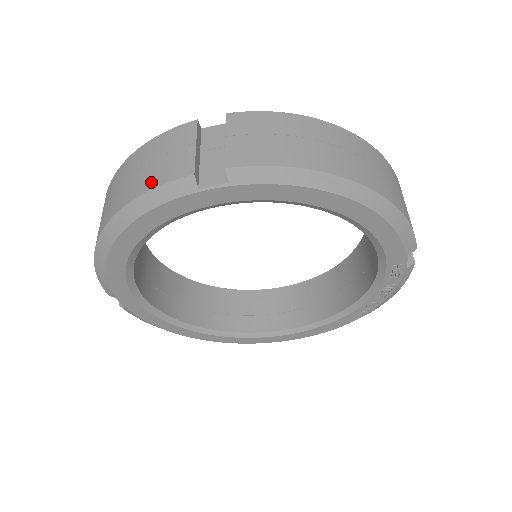
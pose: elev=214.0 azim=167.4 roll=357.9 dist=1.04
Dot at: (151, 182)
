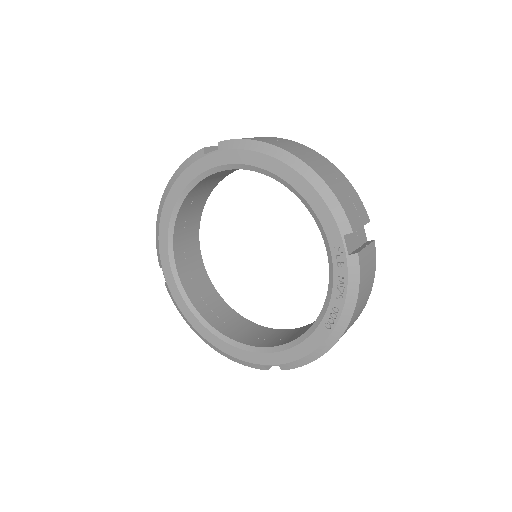
Dot at: occluded
